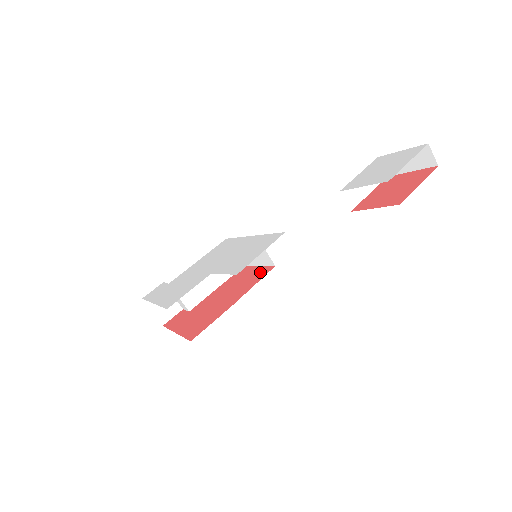
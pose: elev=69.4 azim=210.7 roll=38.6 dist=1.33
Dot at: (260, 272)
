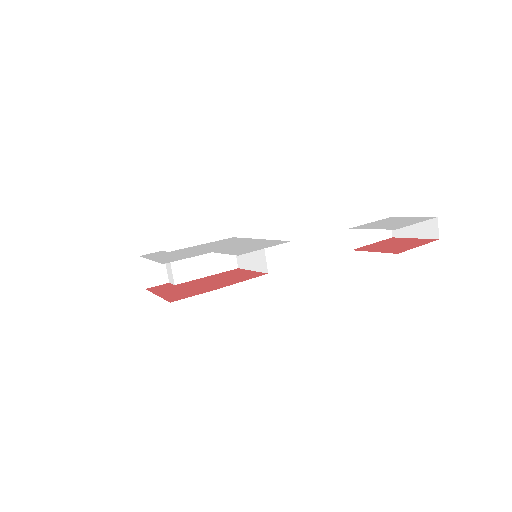
Dot at: (252, 274)
